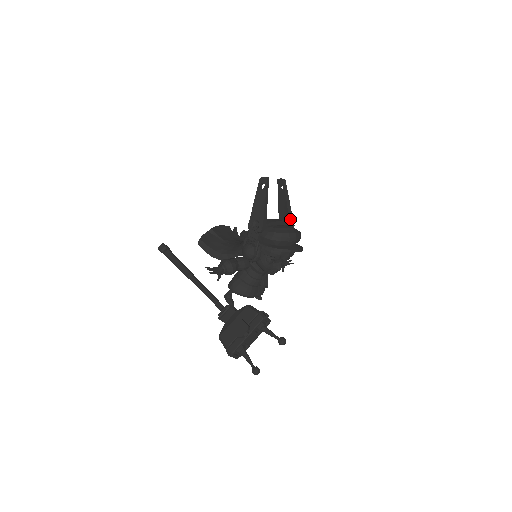
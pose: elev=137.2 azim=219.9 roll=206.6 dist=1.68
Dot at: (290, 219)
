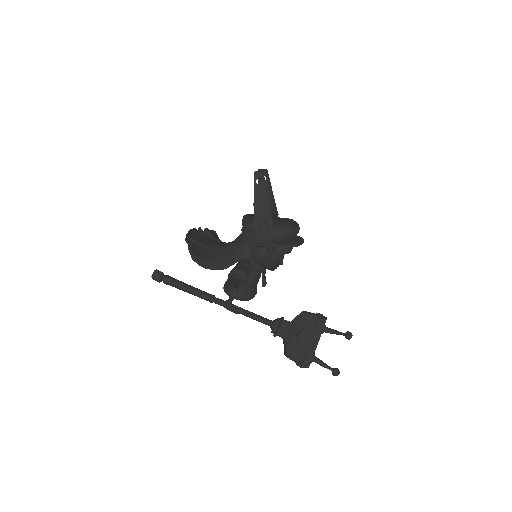
Dot at: (276, 209)
